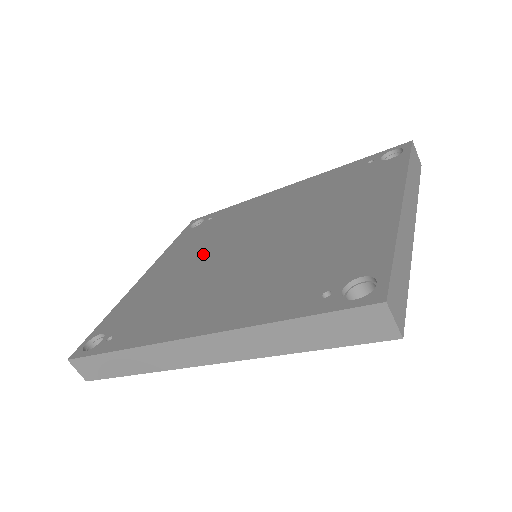
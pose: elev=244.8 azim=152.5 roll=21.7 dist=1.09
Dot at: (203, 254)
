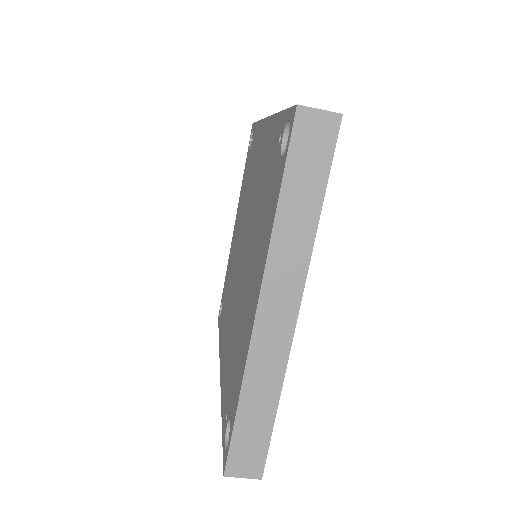
Dot at: (239, 233)
